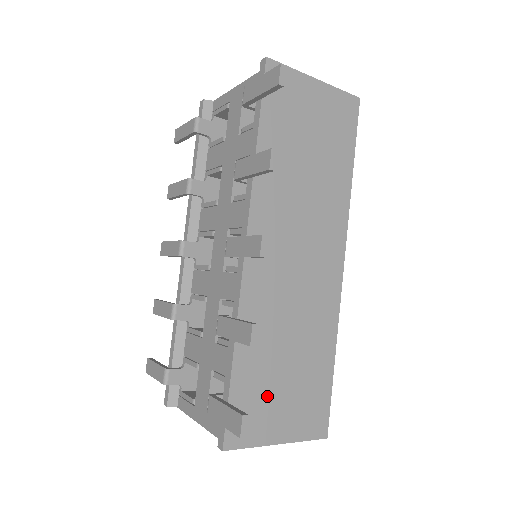
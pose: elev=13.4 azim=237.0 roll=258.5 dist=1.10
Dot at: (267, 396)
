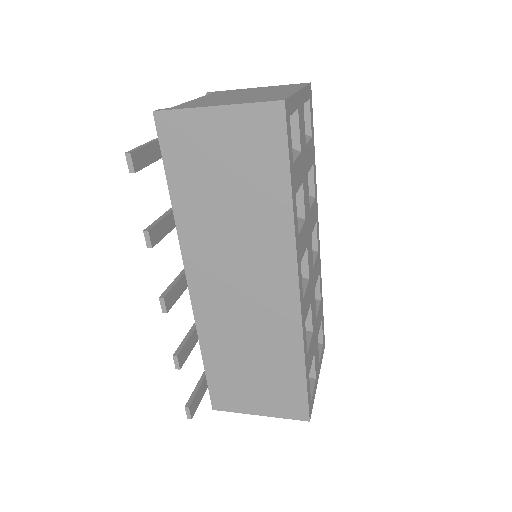
Dot at: (240, 384)
